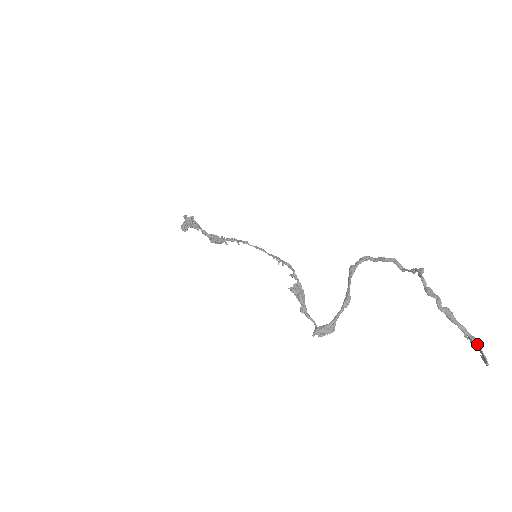
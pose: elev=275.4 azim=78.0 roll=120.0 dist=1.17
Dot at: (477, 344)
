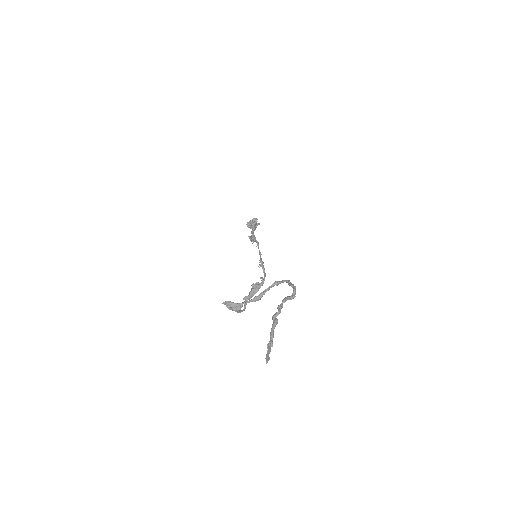
Dot at: (269, 345)
